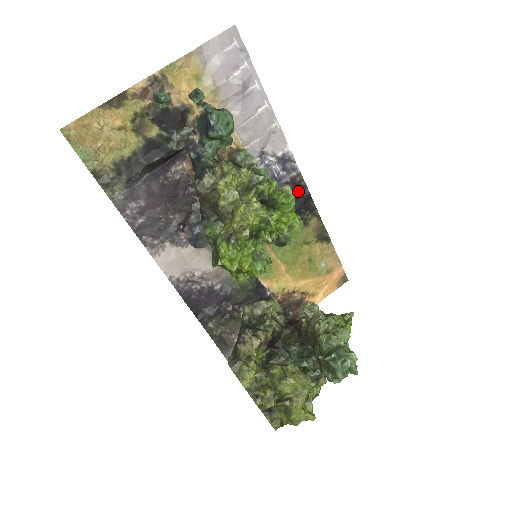
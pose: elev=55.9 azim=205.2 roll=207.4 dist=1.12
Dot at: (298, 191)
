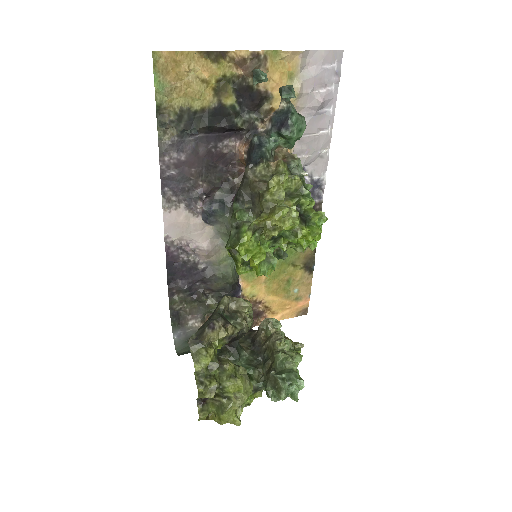
Dot at: occluded
